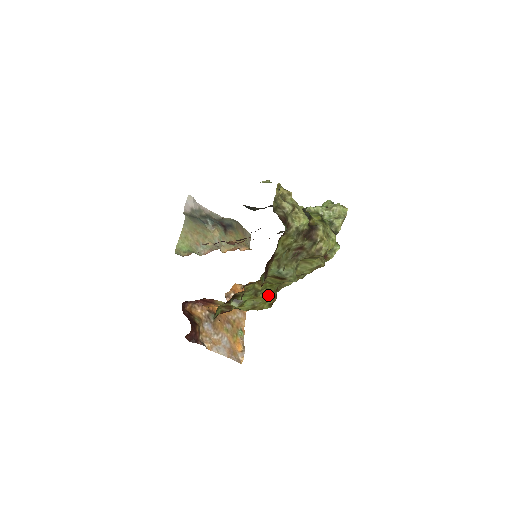
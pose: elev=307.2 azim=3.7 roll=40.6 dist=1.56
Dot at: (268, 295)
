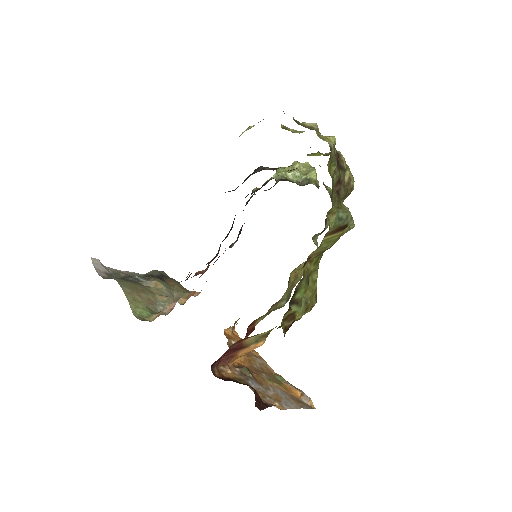
Dot at: (314, 281)
